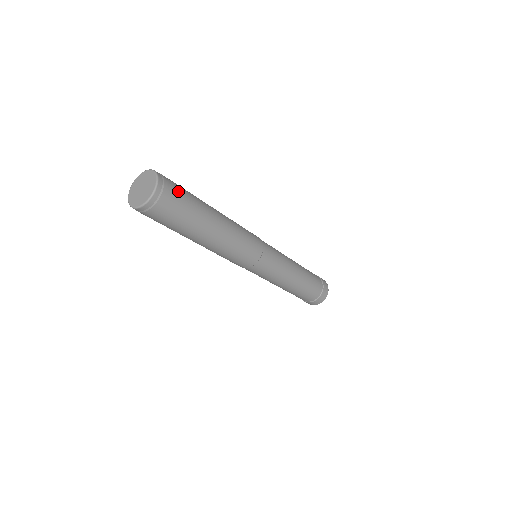
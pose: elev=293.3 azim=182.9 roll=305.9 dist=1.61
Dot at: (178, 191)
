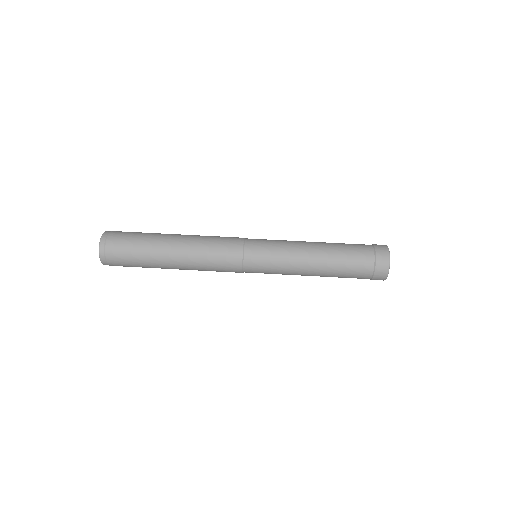
Dot at: (124, 235)
